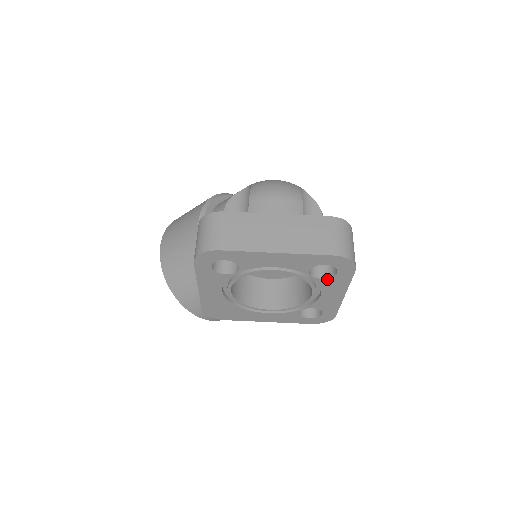
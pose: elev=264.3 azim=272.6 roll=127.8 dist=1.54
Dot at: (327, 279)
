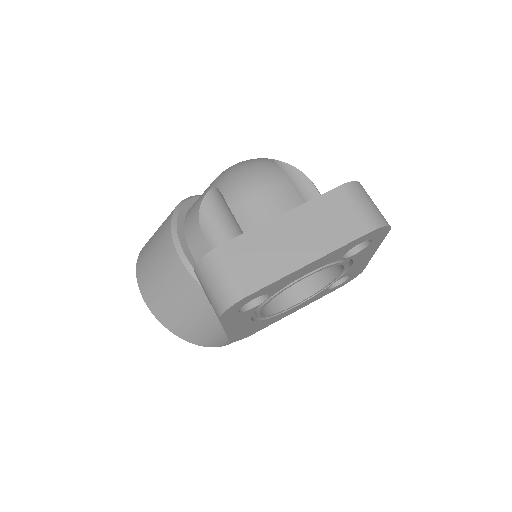
Dot at: (360, 252)
